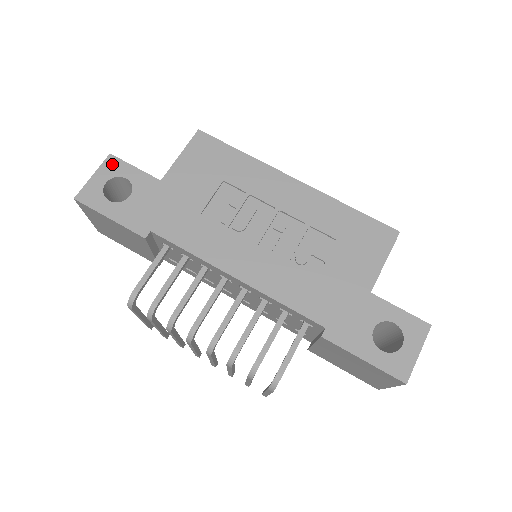
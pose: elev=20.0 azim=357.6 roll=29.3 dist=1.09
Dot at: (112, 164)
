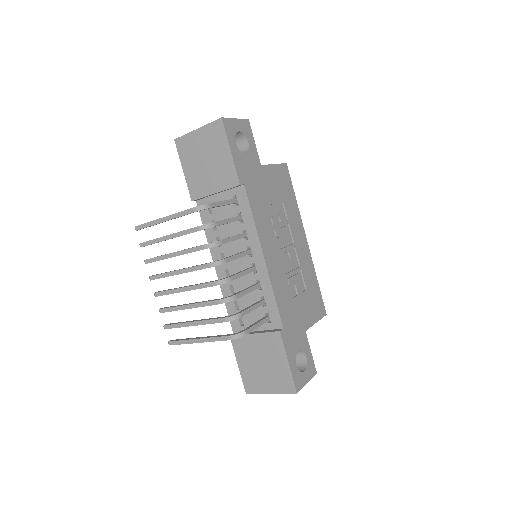
Dot at: (247, 126)
